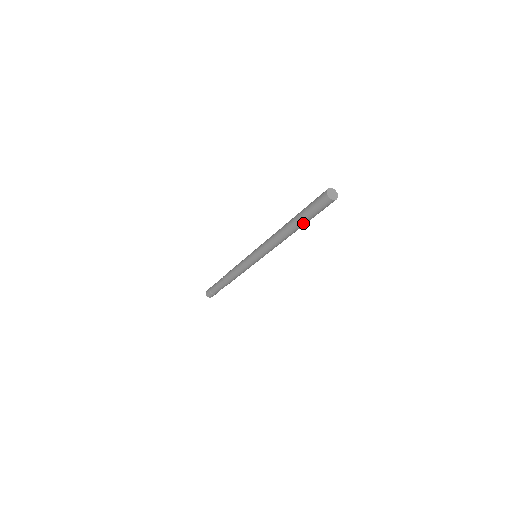
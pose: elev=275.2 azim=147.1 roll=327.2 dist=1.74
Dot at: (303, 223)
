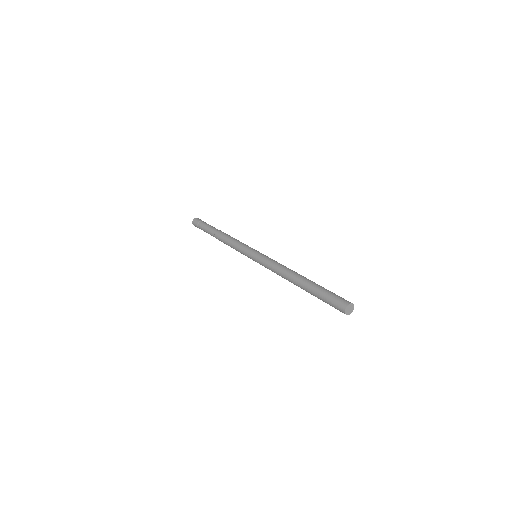
Dot at: occluded
